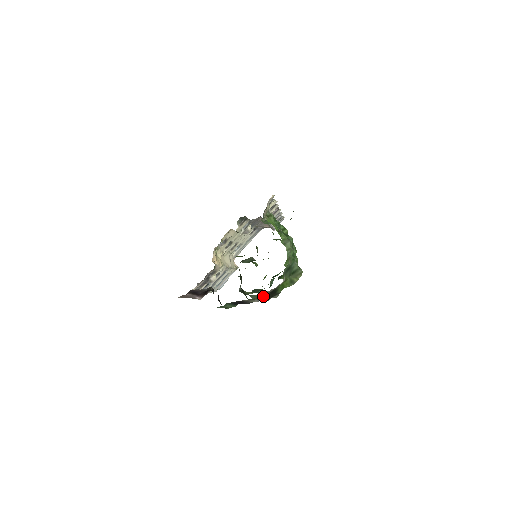
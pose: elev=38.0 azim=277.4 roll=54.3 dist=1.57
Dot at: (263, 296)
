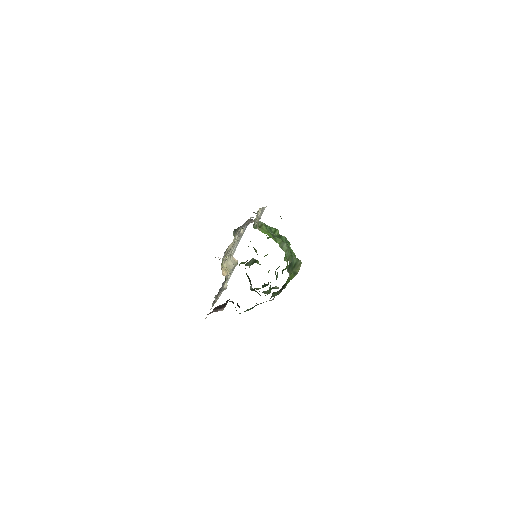
Dot at: (275, 293)
